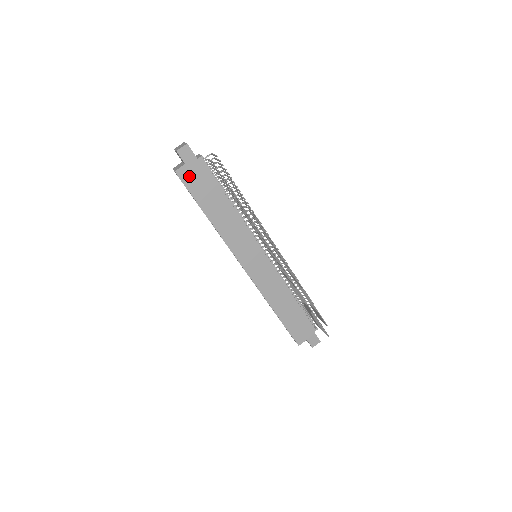
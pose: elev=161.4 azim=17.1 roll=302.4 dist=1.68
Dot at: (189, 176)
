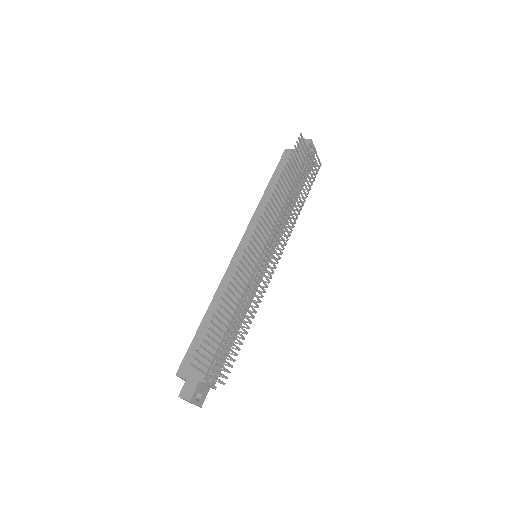
Dot at: occluded
